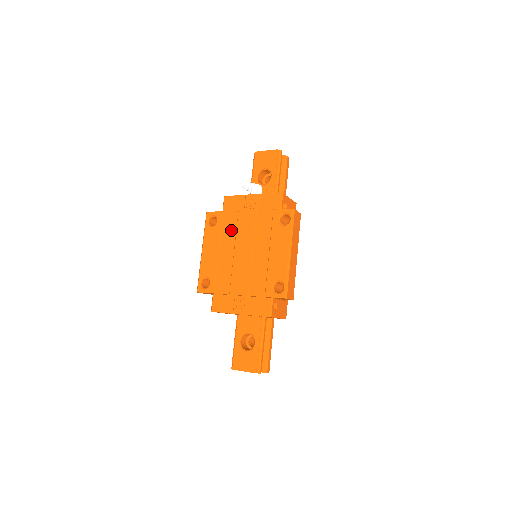
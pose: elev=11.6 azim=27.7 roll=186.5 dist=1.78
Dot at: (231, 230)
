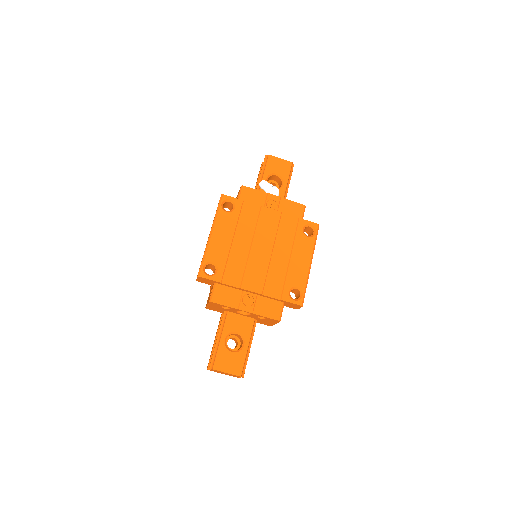
Dot at: (250, 223)
